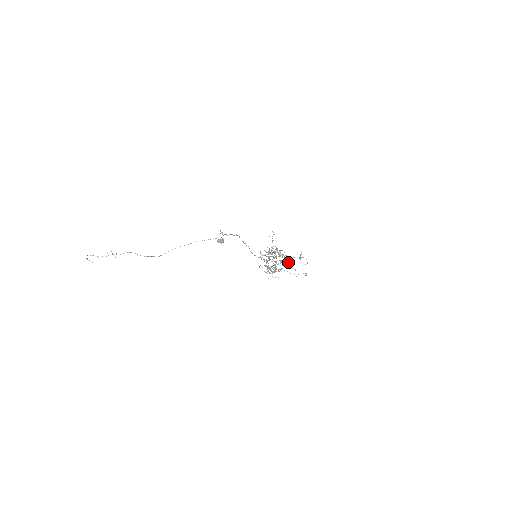
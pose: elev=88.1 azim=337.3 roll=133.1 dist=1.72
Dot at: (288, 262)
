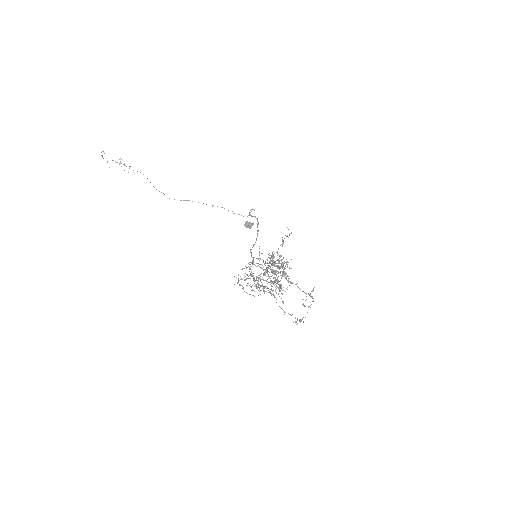
Dot at: occluded
